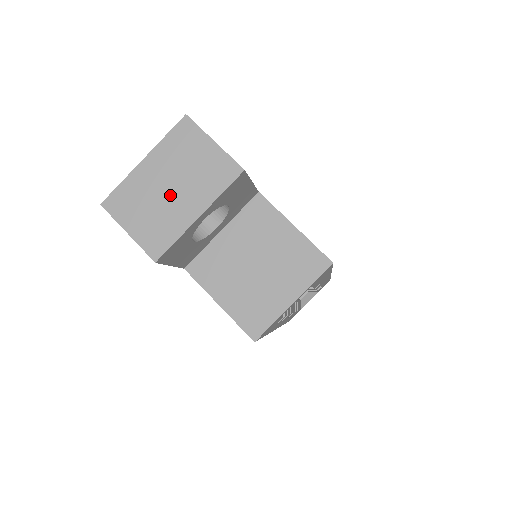
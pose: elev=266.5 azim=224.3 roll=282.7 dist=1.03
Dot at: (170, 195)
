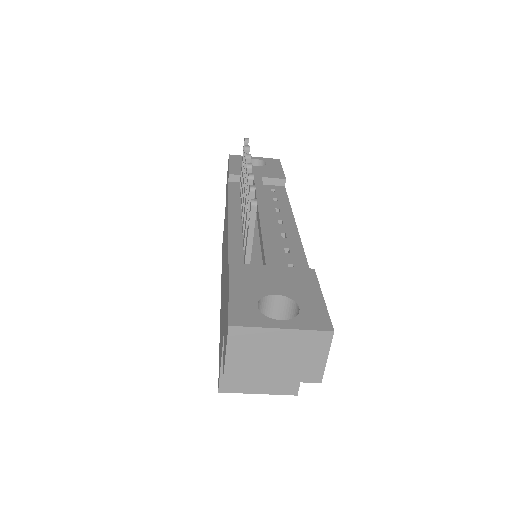
Dot at: (272, 359)
